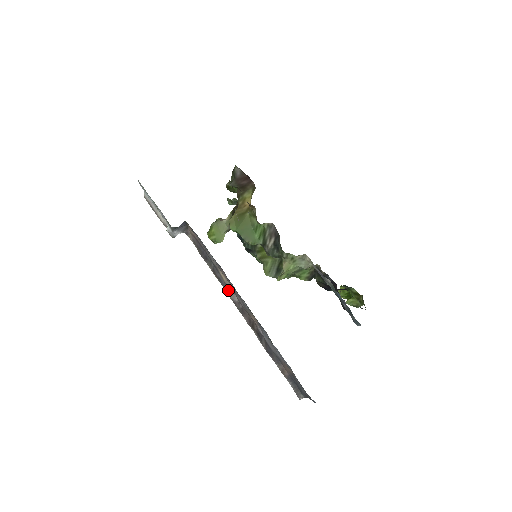
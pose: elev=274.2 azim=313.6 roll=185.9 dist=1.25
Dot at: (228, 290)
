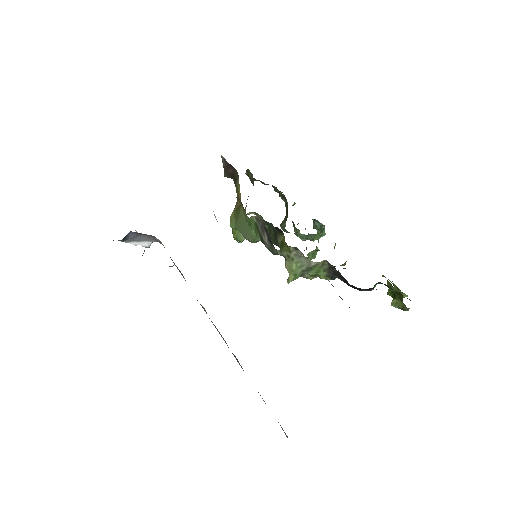
Dot at: occluded
